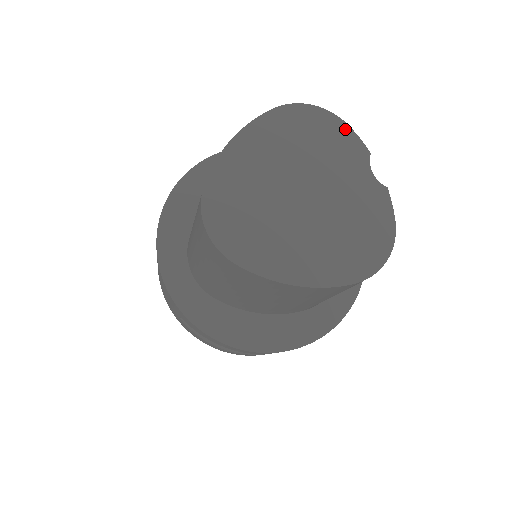
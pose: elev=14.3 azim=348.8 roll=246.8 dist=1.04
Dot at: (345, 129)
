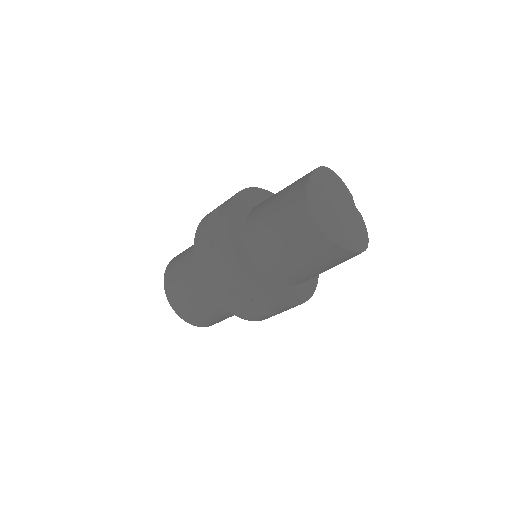
Dot at: (343, 184)
